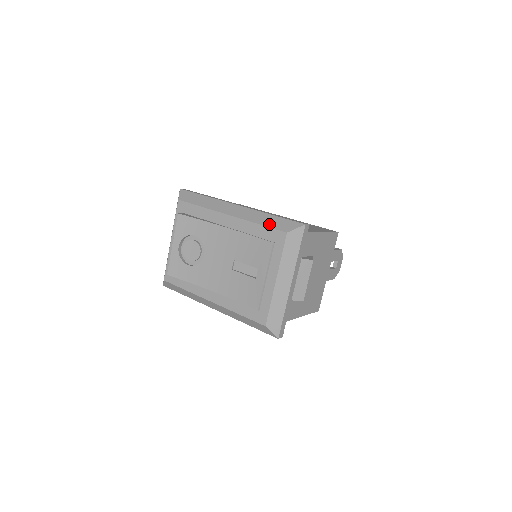
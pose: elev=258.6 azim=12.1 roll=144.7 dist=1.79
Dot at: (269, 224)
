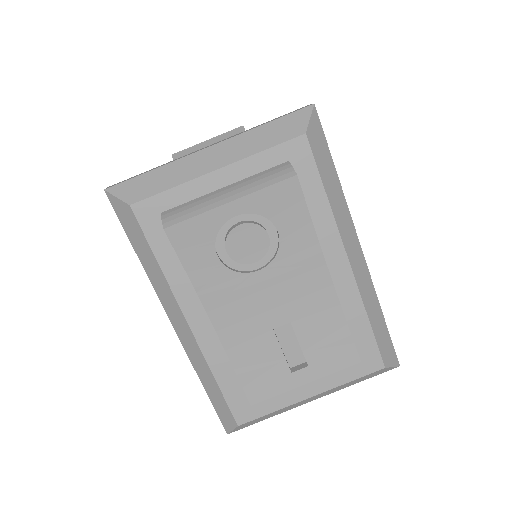
Dot at: (378, 333)
